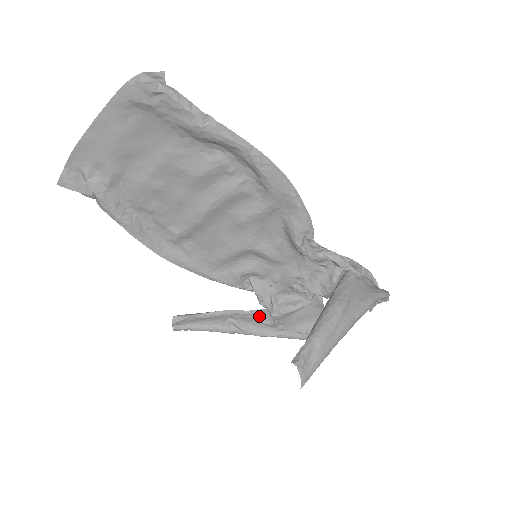
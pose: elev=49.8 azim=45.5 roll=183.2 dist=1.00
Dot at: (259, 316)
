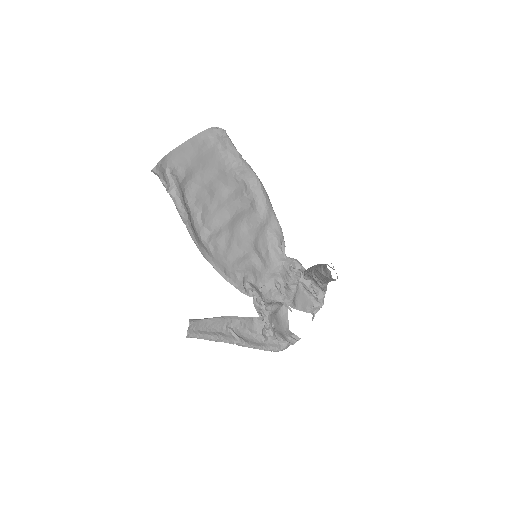
Dot at: (248, 325)
